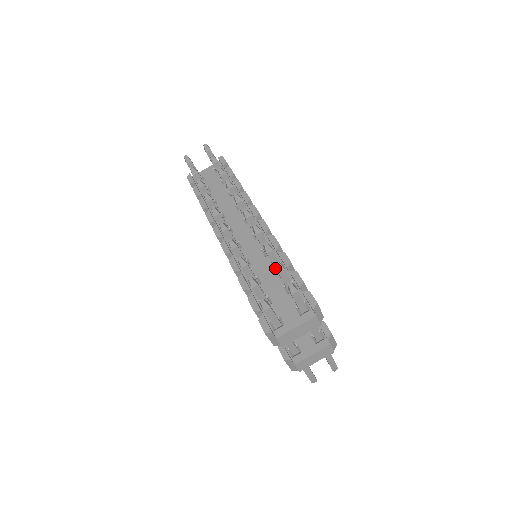
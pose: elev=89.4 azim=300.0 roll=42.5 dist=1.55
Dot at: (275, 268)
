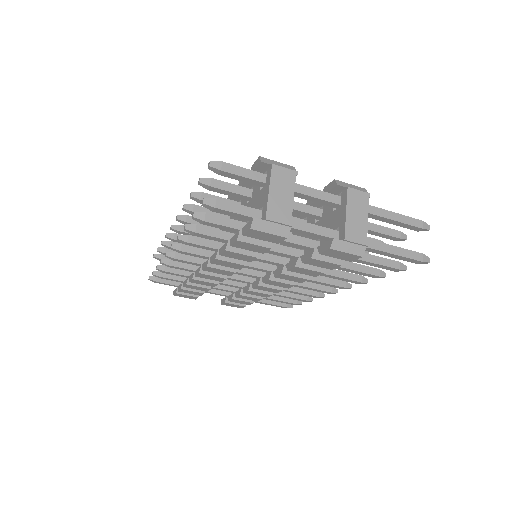
Dot at: occluded
